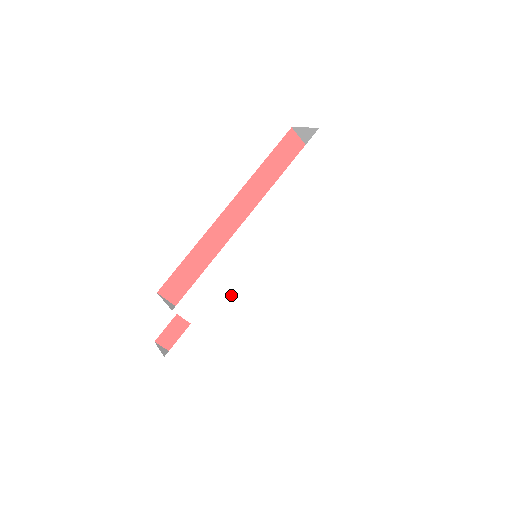
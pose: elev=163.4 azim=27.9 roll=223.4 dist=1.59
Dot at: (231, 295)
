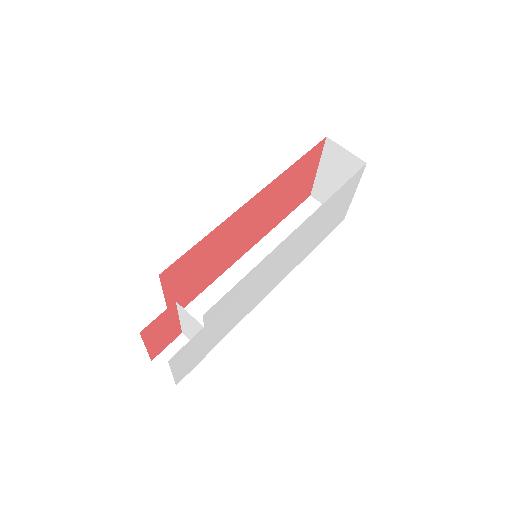
Dot at: (240, 300)
